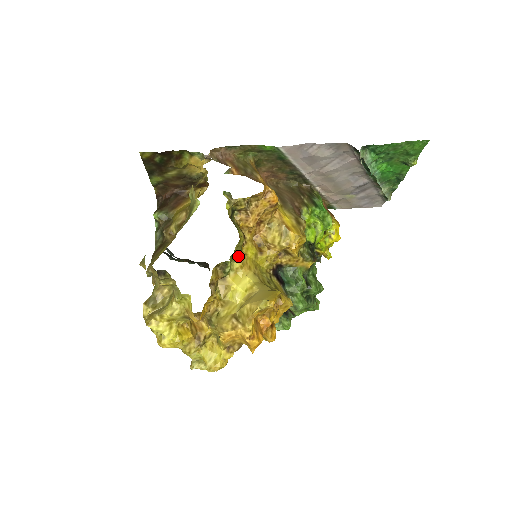
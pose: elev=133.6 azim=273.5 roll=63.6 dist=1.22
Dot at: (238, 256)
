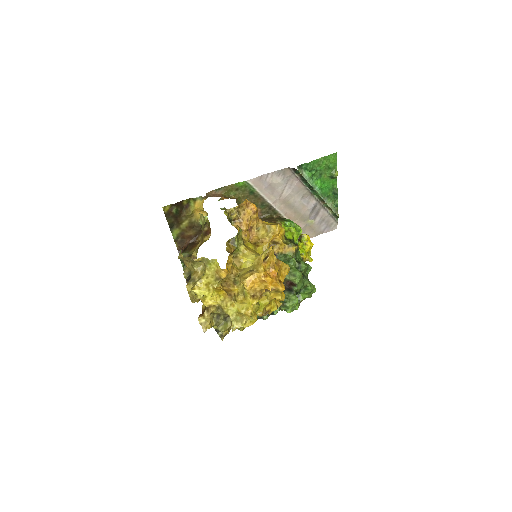
Dot at: (241, 242)
